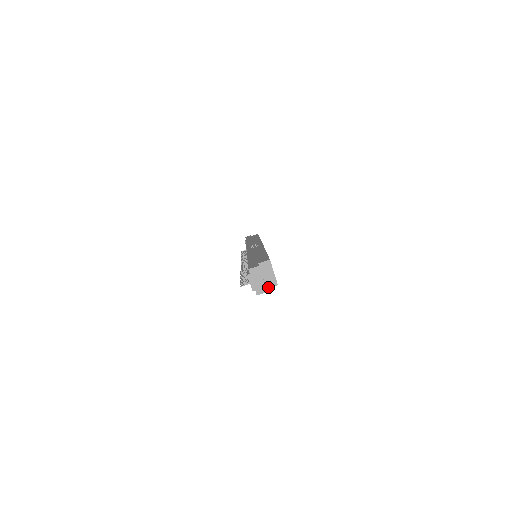
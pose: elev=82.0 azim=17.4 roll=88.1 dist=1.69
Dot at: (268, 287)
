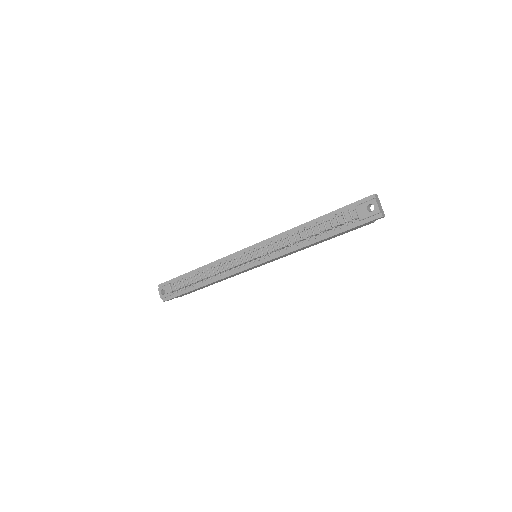
Dot at: (372, 221)
